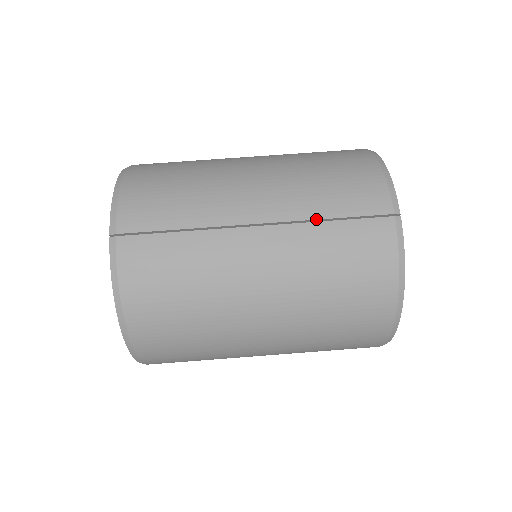
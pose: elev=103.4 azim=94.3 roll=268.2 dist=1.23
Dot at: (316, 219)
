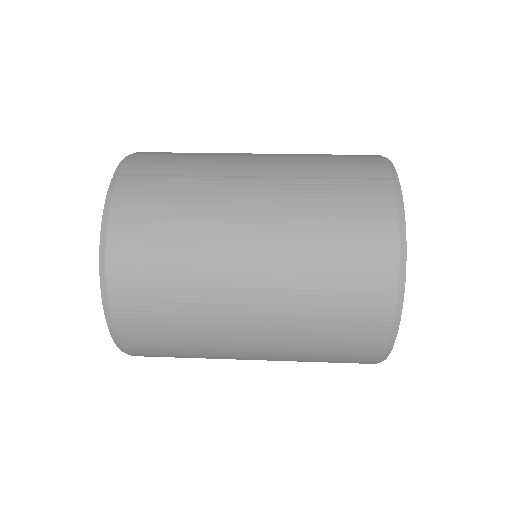
Dot at: (314, 177)
